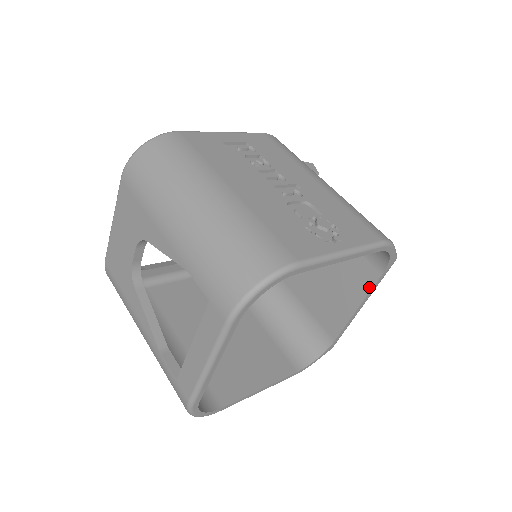
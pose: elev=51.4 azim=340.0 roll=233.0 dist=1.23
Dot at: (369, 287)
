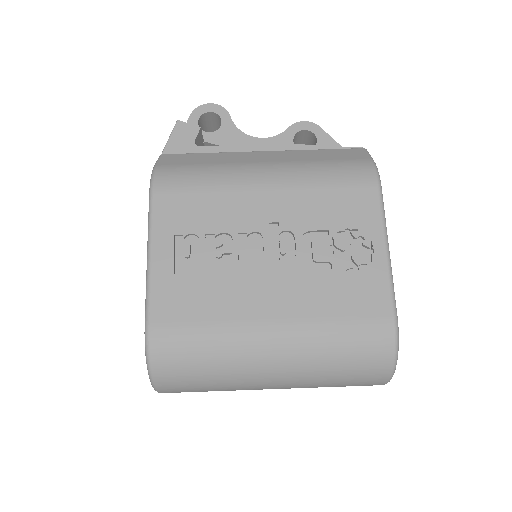
Dot at: occluded
